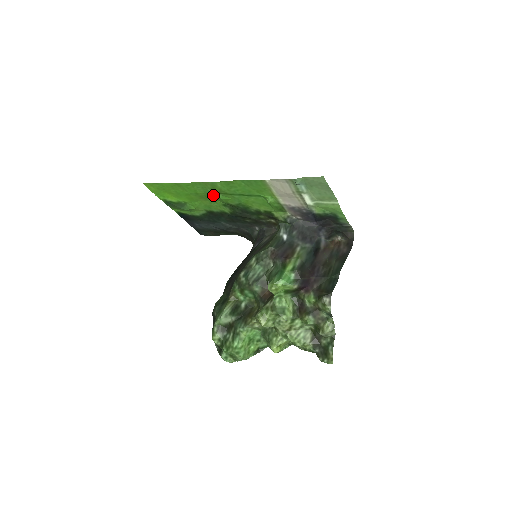
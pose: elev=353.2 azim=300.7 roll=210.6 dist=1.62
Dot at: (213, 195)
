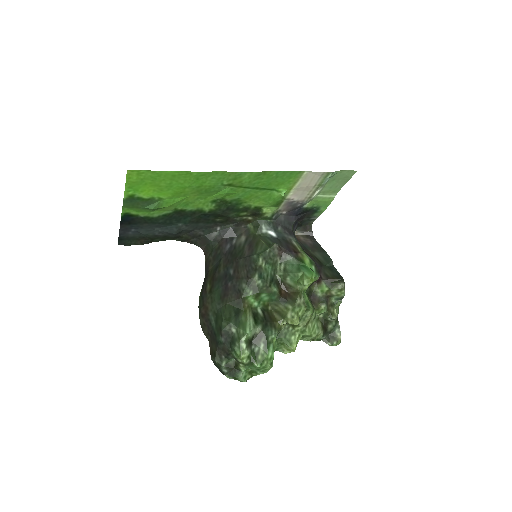
Dot at: (219, 188)
